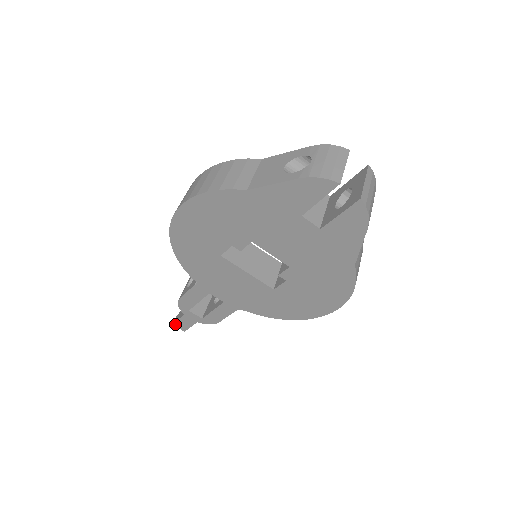
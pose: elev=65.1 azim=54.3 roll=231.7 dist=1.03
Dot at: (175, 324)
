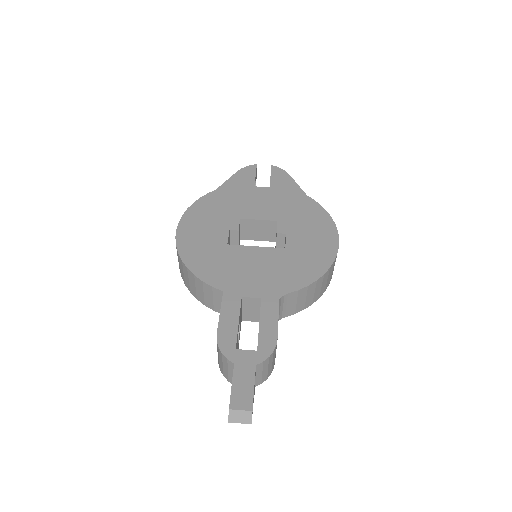
Dot at: (232, 403)
